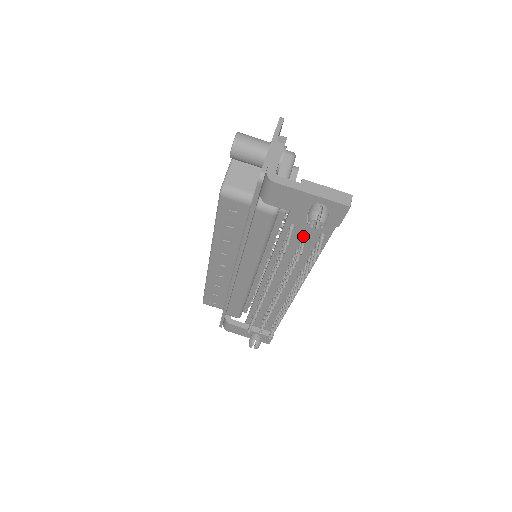
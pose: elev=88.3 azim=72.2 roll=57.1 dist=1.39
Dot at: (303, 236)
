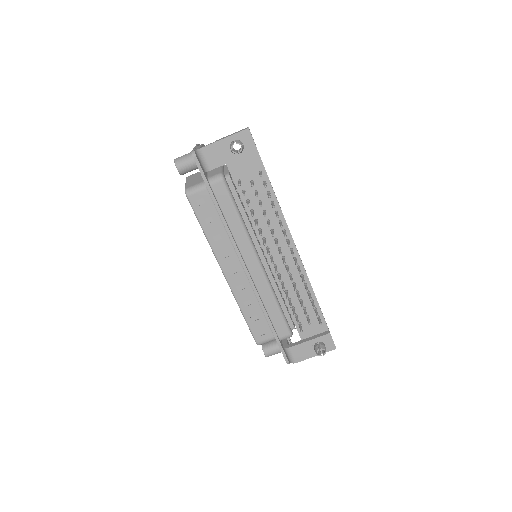
Dot at: (250, 182)
